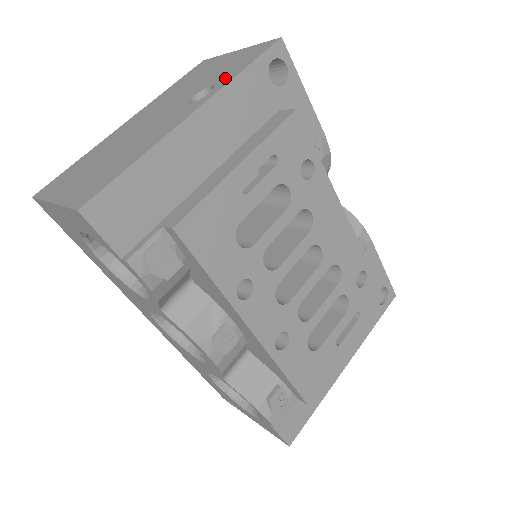
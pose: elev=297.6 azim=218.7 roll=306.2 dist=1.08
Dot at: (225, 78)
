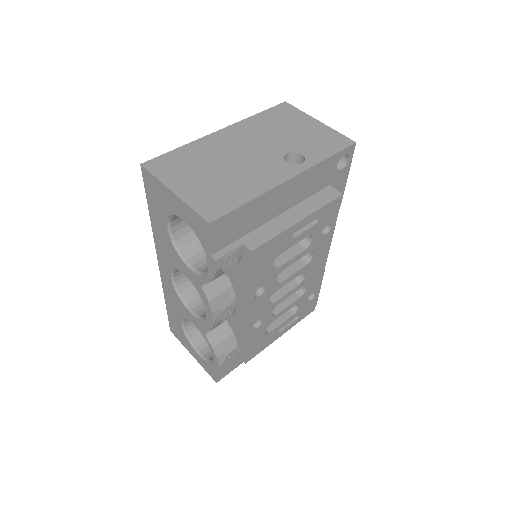
Dot at: (314, 155)
